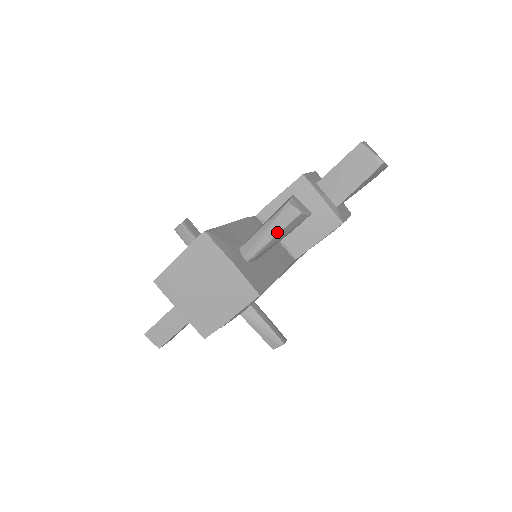
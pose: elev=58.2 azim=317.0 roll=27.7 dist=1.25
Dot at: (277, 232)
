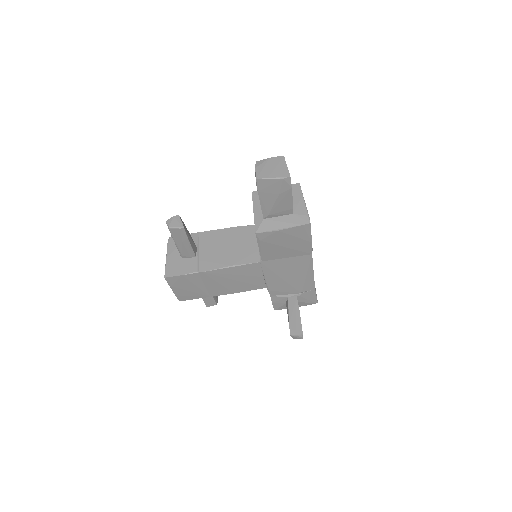
Dot at: (173, 239)
